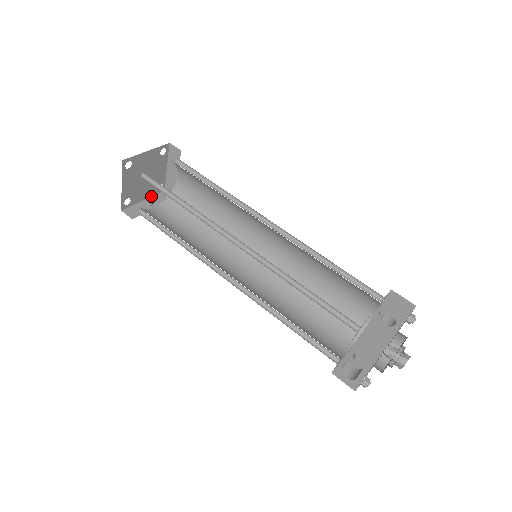
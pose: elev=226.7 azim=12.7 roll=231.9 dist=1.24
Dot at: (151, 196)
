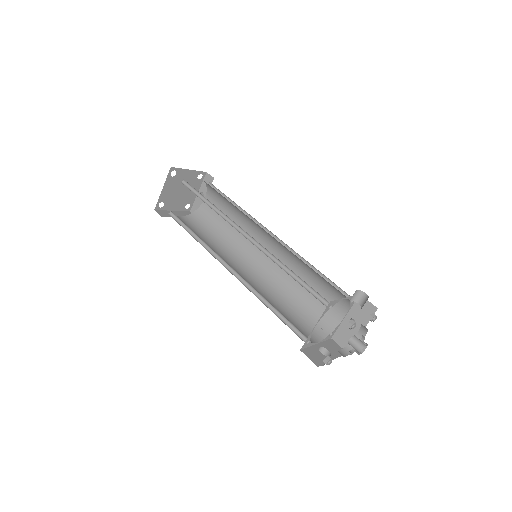
Dot at: (201, 185)
